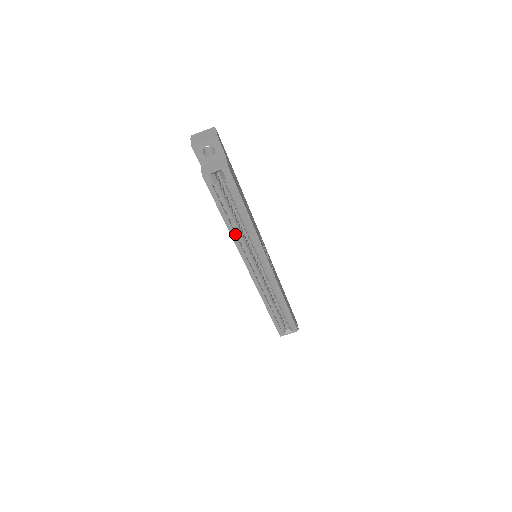
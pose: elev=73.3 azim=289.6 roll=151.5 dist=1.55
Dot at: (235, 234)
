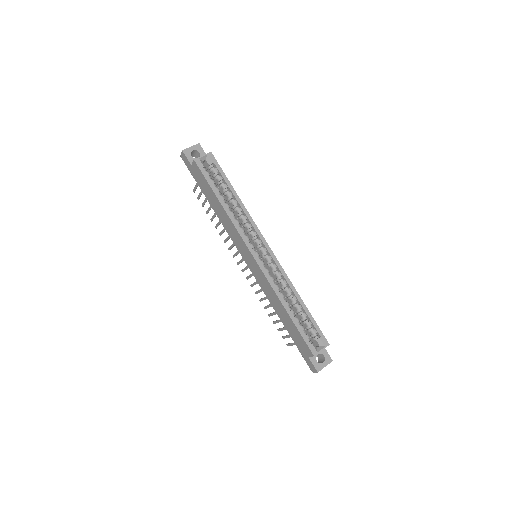
Dot at: (231, 214)
